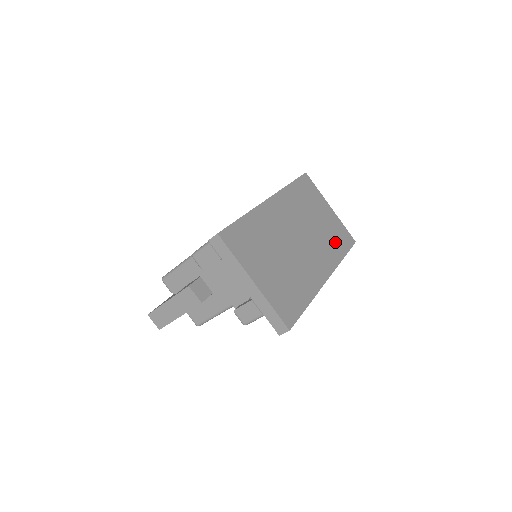
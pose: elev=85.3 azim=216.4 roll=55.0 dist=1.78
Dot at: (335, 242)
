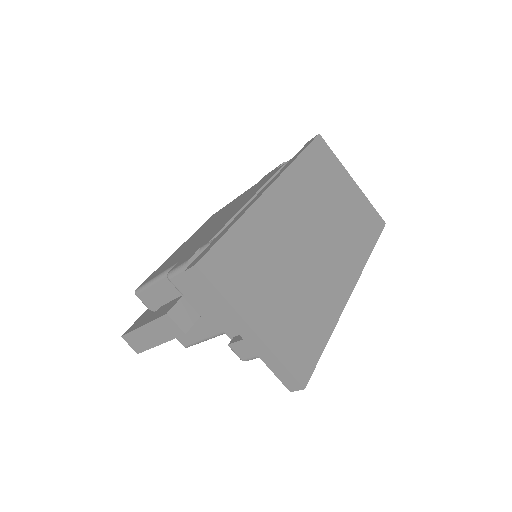
Dot at: (360, 231)
